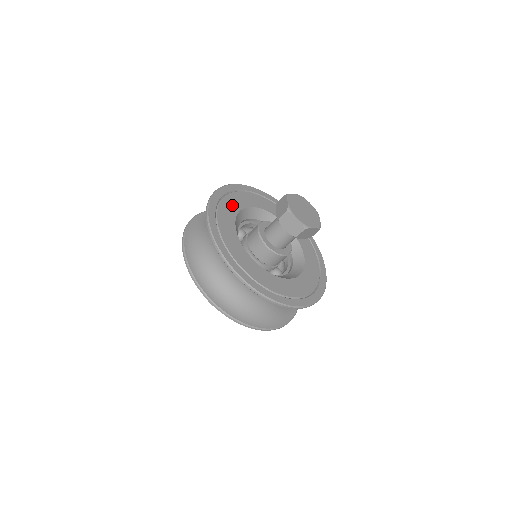
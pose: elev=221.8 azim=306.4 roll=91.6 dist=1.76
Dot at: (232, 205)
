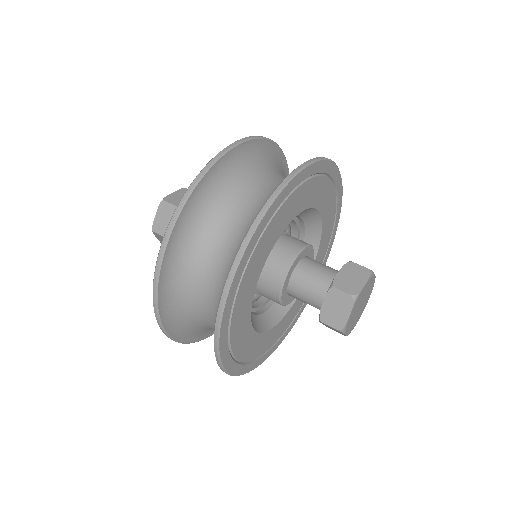
Dot at: (262, 254)
